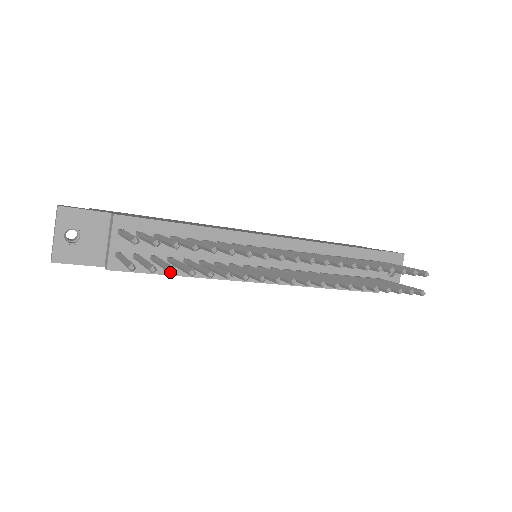
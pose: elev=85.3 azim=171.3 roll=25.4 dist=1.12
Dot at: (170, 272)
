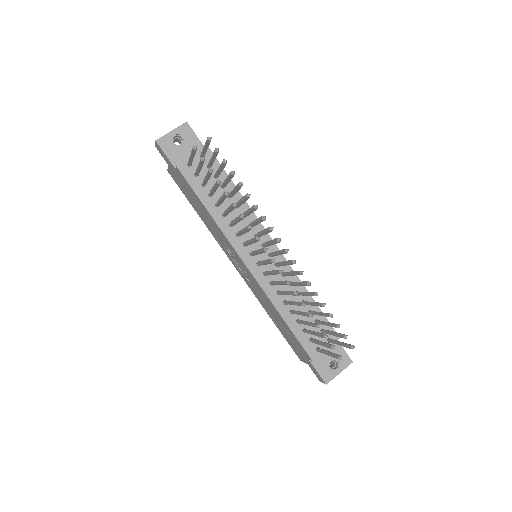
Dot at: (209, 170)
